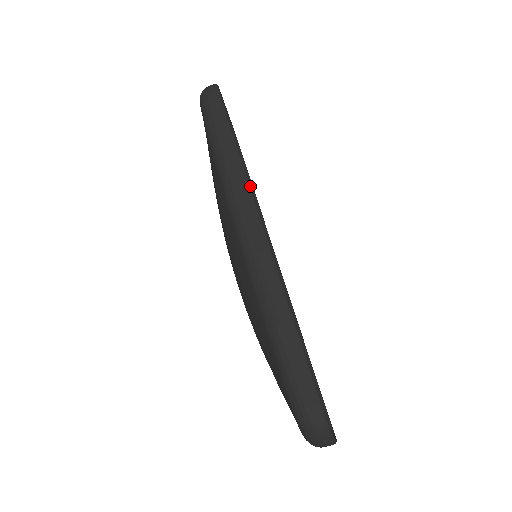
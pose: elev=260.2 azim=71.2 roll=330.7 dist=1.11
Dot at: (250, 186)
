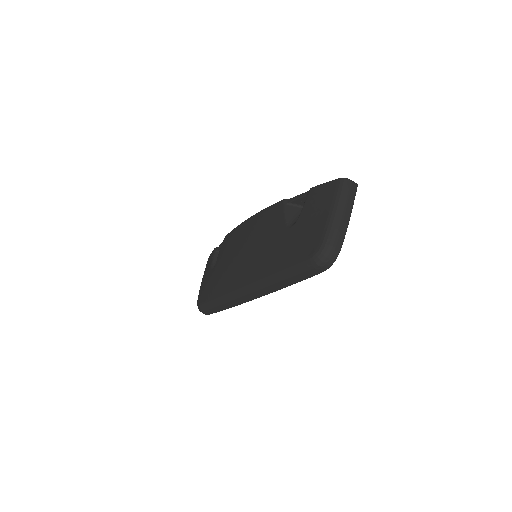
Dot at: occluded
